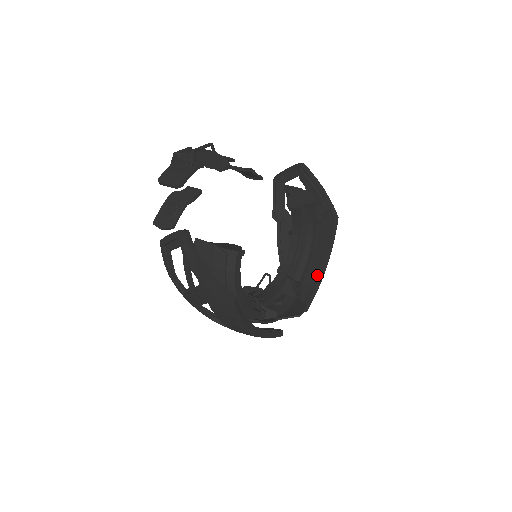
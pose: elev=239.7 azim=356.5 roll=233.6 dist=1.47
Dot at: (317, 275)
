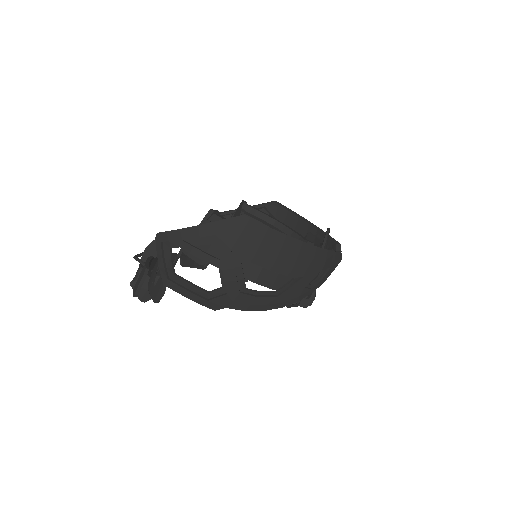
Dot at: (315, 232)
